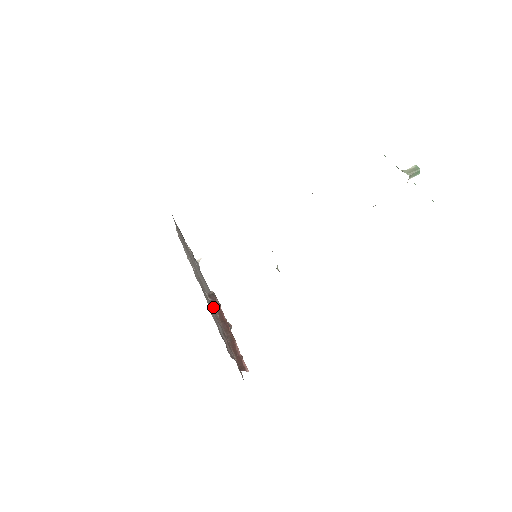
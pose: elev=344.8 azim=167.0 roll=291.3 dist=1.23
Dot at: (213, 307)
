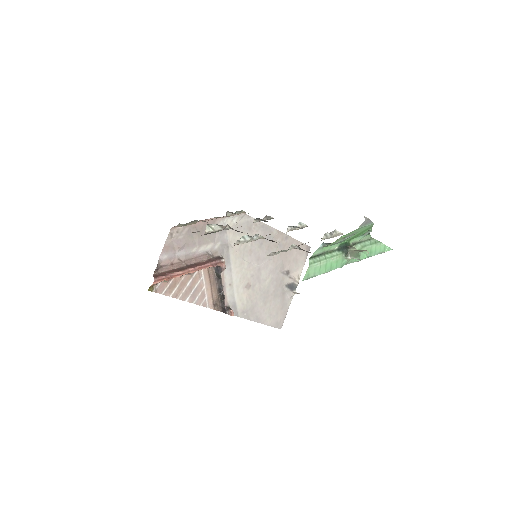
Dot at: (207, 258)
